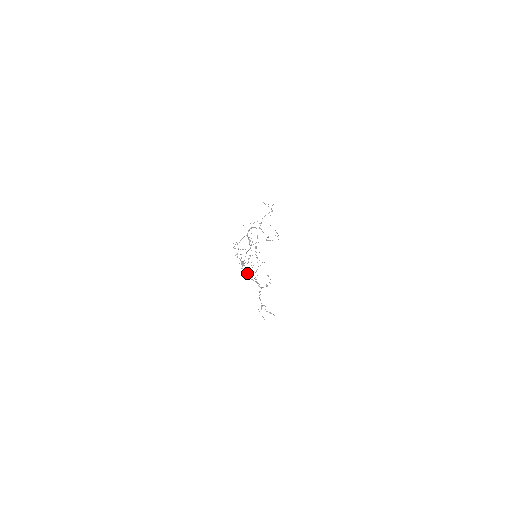
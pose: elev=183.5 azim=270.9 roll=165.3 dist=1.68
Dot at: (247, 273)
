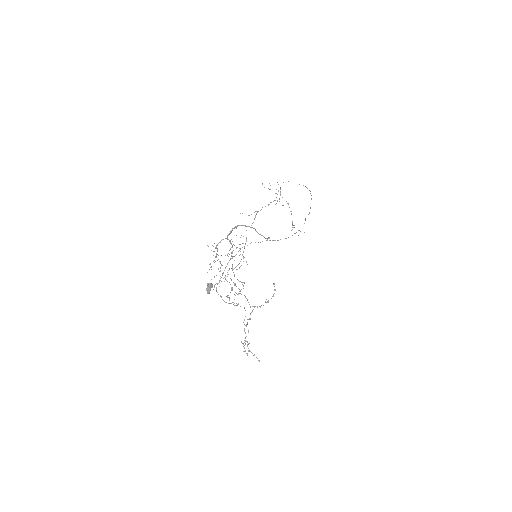
Dot at: (235, 283)
